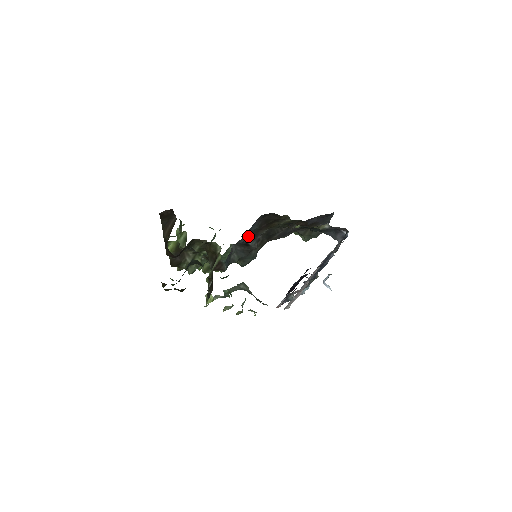
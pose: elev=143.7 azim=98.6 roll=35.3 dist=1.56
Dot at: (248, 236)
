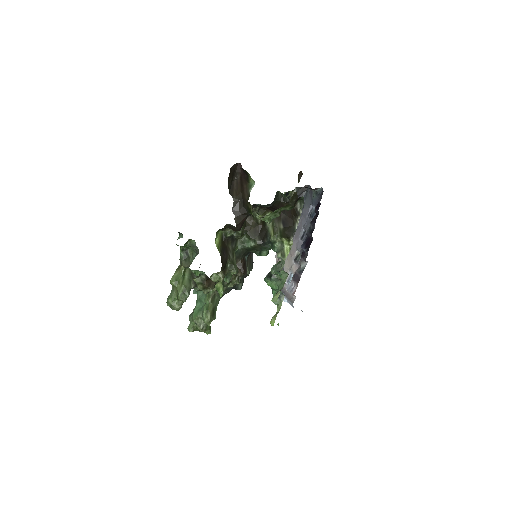
Dot at: occluded
